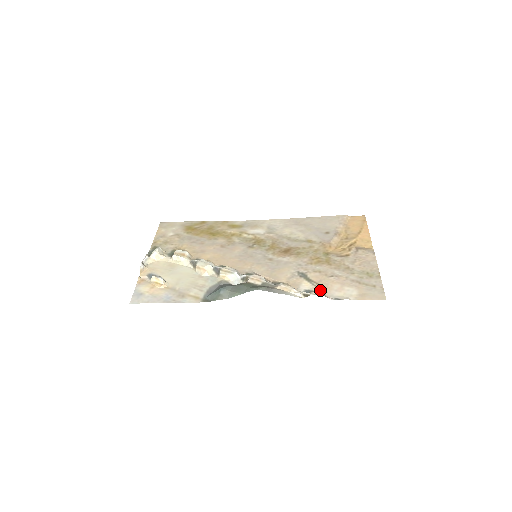
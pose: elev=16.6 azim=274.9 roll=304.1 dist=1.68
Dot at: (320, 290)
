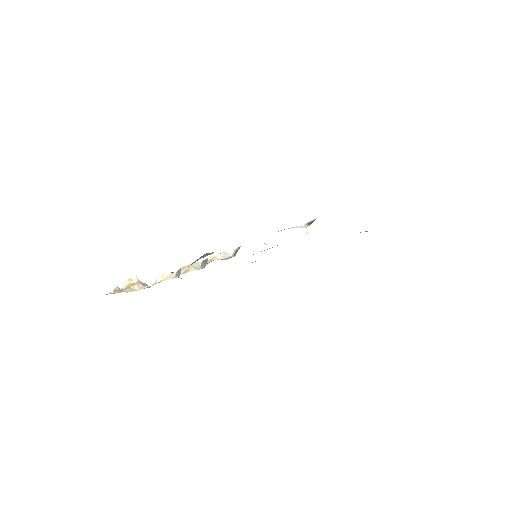
Dot at: occluded
